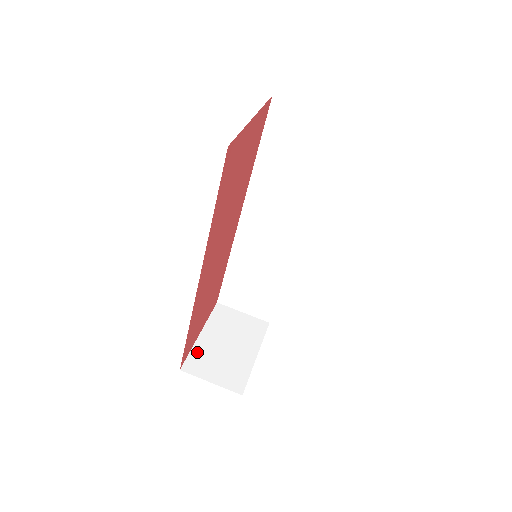
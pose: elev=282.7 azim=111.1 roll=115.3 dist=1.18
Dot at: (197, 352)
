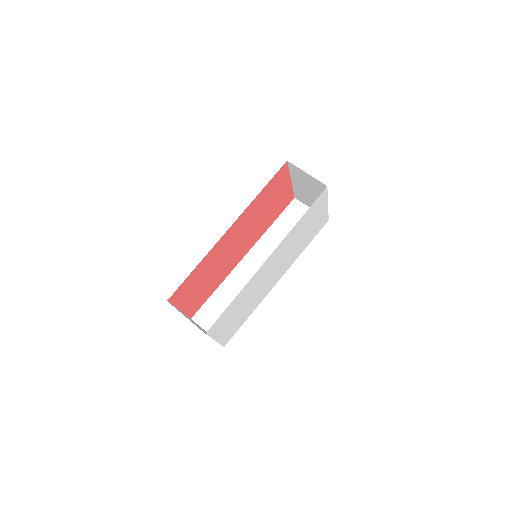
Dot at: occluded
